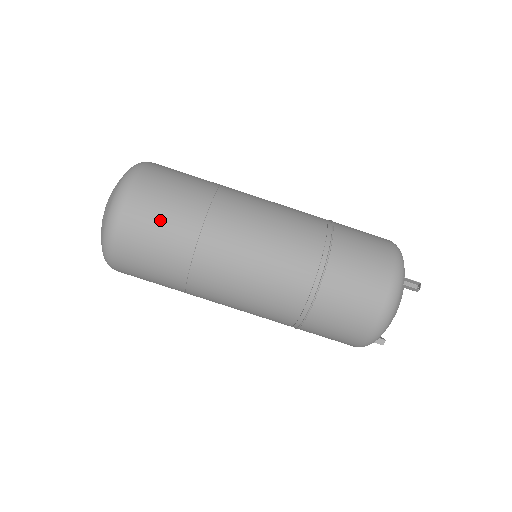
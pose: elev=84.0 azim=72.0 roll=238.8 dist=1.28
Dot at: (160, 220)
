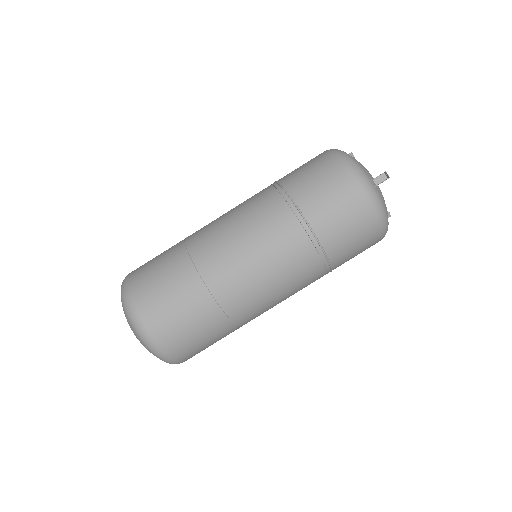
Dot at: (187, 325)
